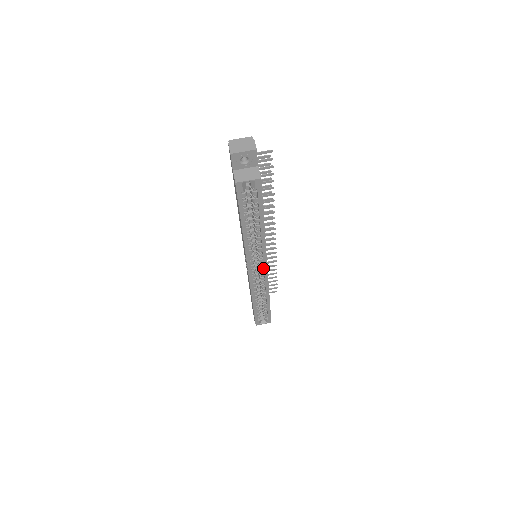
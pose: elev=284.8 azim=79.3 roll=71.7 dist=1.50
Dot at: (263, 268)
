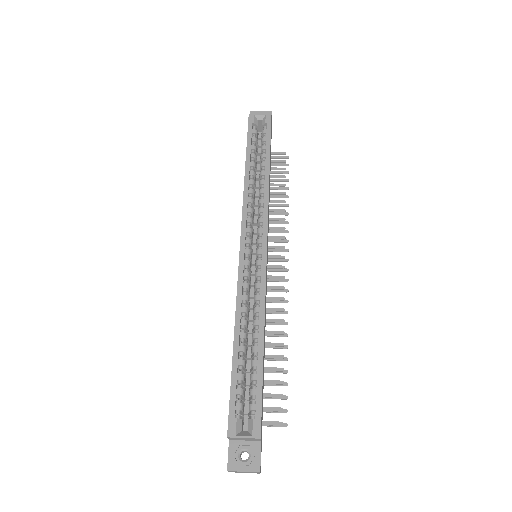
Dot at: (261, 250)
